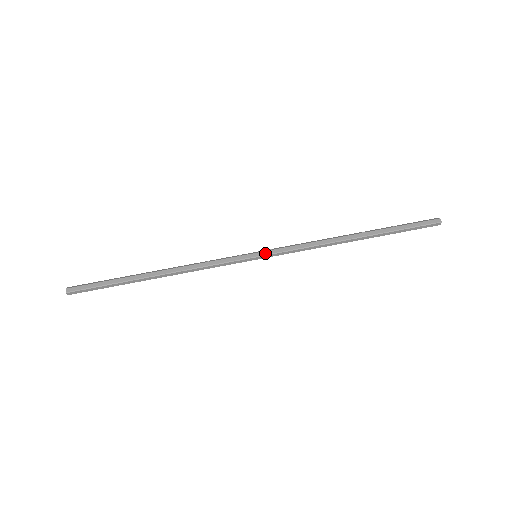
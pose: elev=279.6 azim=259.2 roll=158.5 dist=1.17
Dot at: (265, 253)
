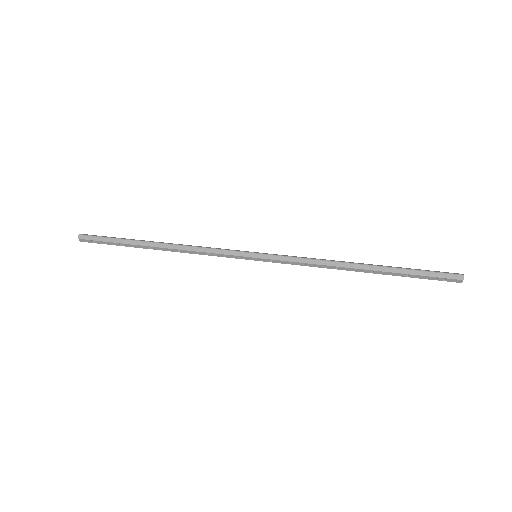
Dot at: (265, 253)
